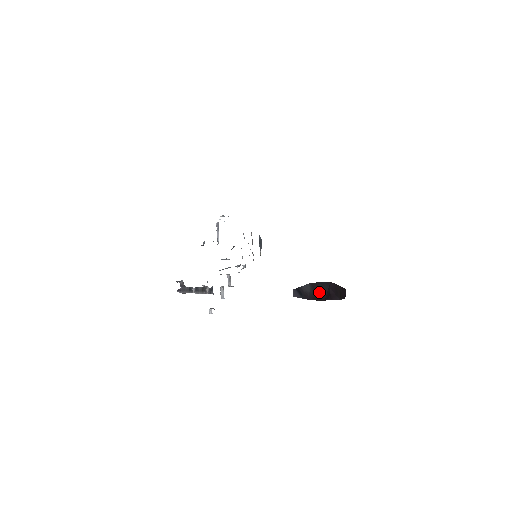
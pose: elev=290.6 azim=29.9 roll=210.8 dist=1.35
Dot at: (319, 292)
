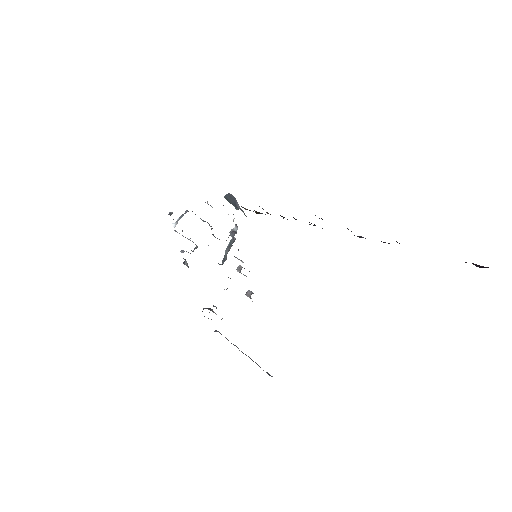
Dot at: out of frame
